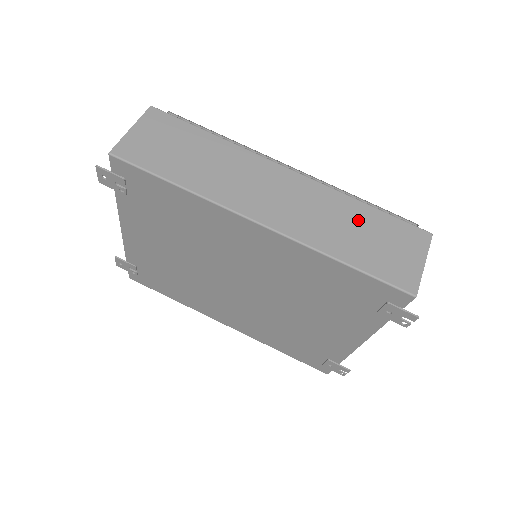
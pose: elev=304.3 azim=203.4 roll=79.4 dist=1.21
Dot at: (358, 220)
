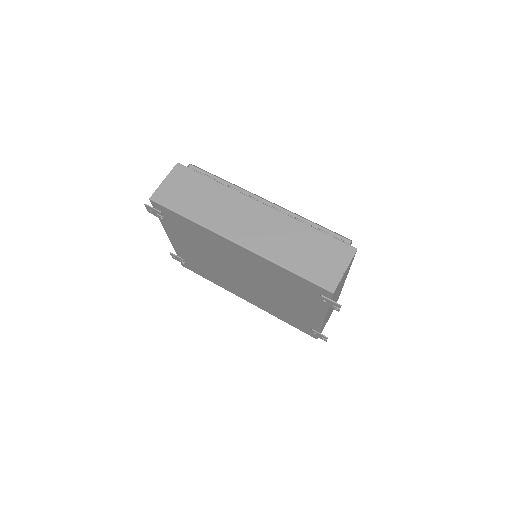
Dot at: (304, 240)
